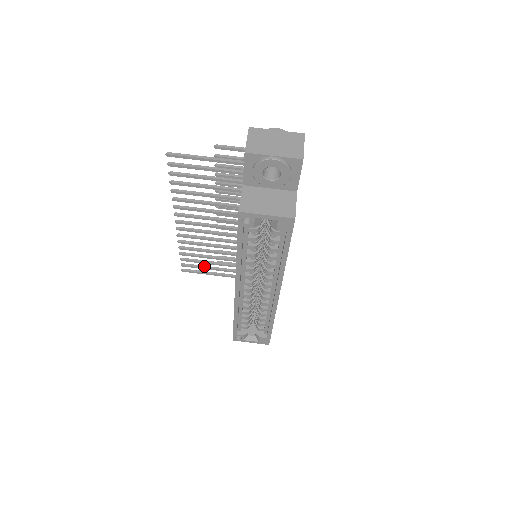
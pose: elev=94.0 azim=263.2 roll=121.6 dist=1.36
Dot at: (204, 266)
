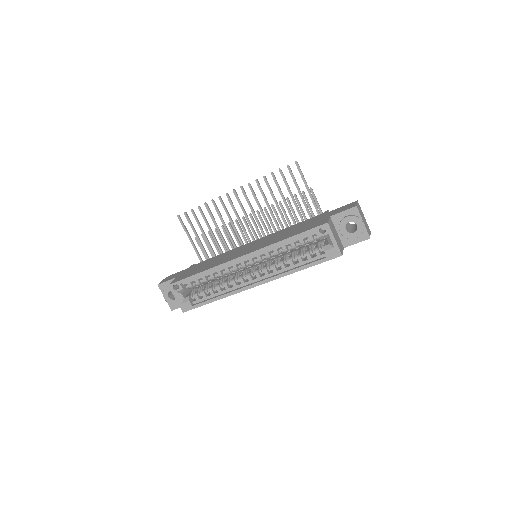
Dot at: occluded
